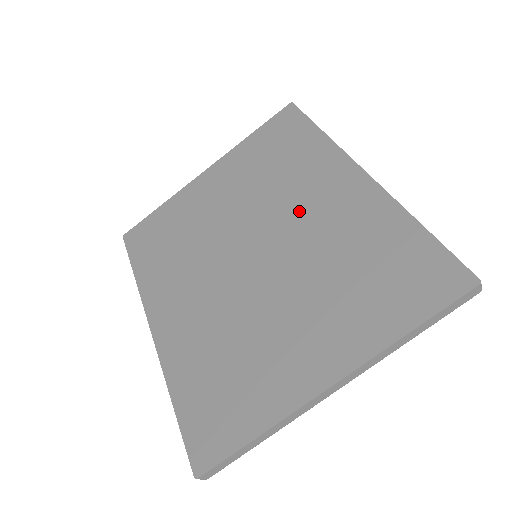
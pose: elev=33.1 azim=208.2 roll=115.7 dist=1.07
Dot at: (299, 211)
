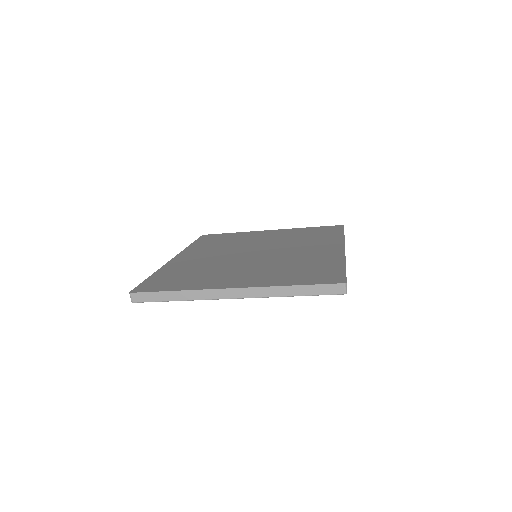
Dot at: (296, 249)
